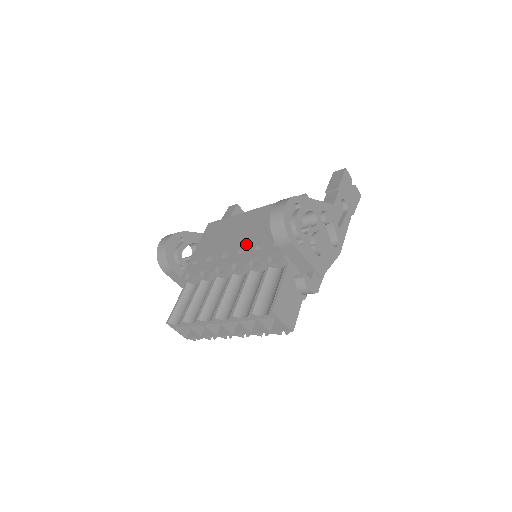
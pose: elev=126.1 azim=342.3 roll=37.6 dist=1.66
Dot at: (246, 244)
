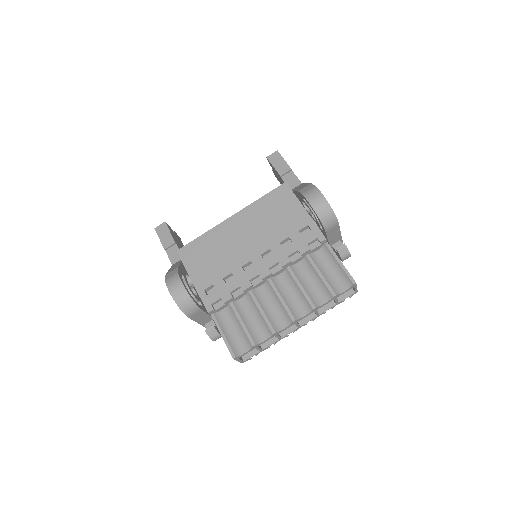
Dot at: (265, 247)
